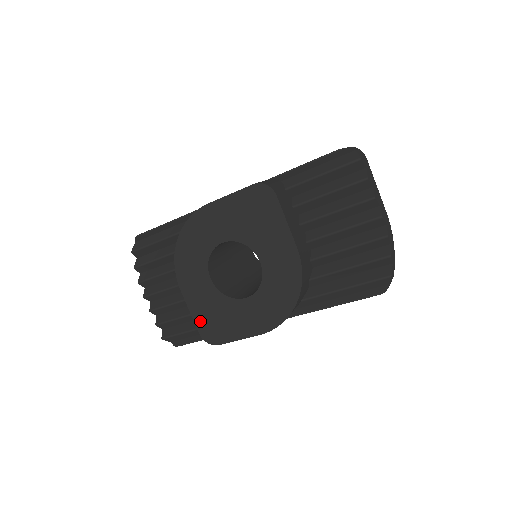
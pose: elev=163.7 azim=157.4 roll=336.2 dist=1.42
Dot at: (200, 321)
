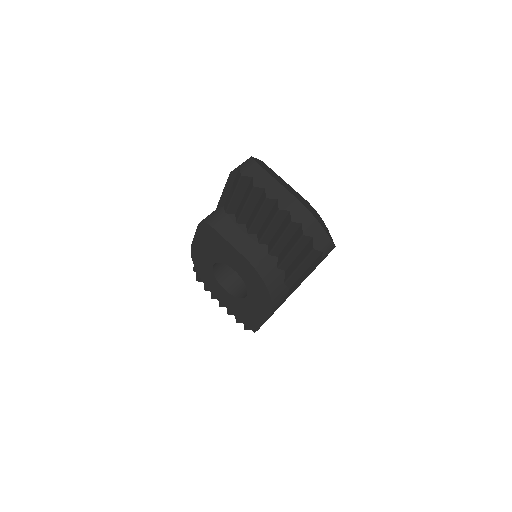
Dot at: (240, 318)
